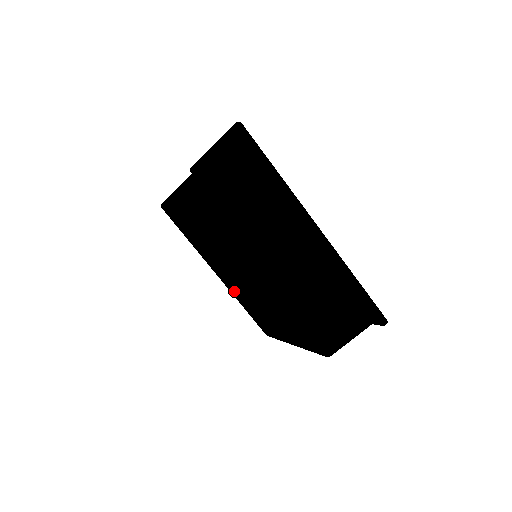
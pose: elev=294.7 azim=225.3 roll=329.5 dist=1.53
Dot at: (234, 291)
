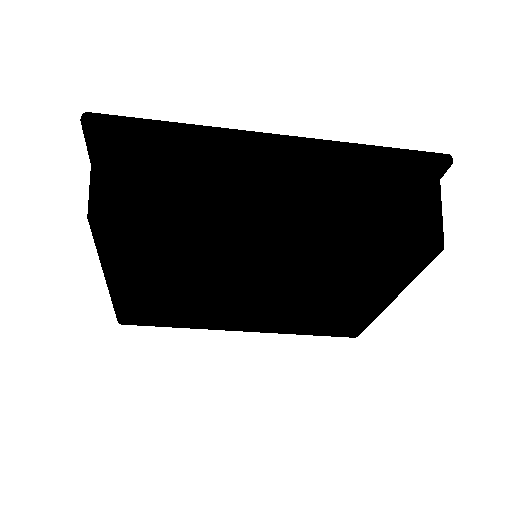
Dot at: (277, 325)
